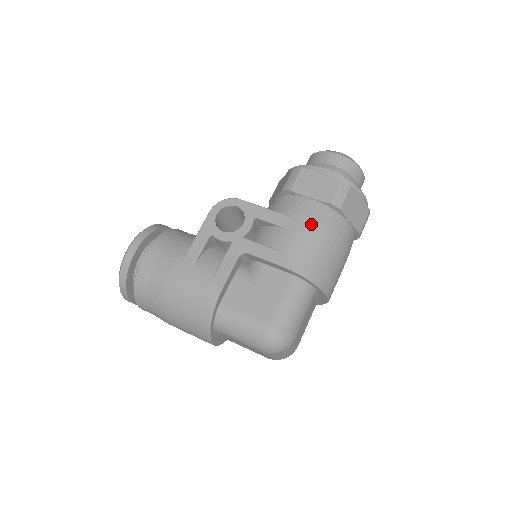
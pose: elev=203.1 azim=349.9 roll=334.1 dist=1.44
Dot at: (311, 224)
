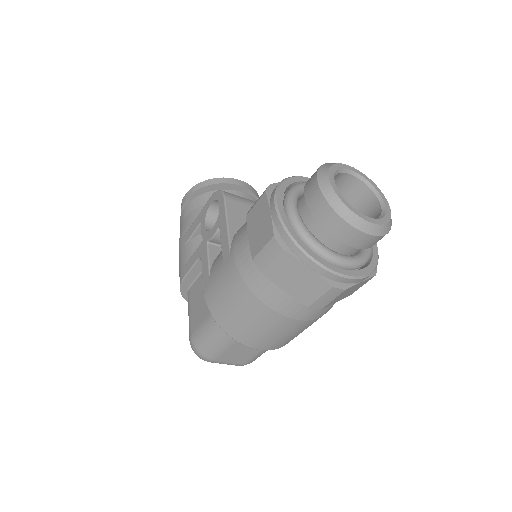
Dot at: (234, 270)
